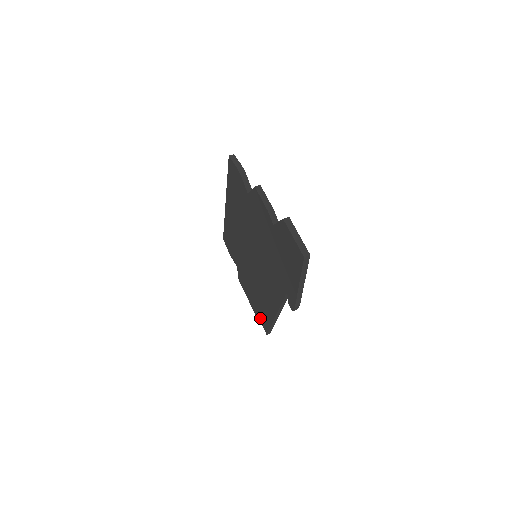
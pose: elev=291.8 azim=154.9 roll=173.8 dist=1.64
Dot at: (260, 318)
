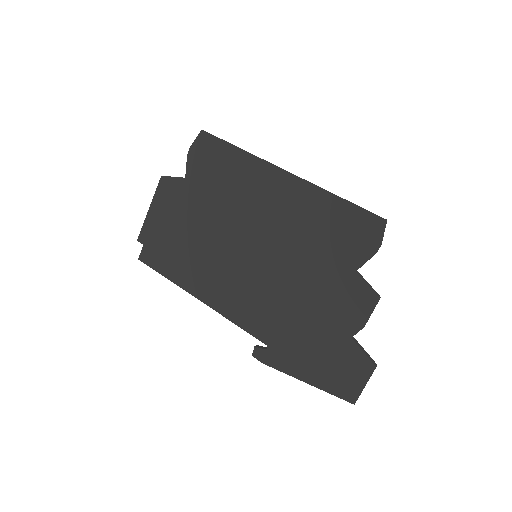
Dot at: (152, 244)
